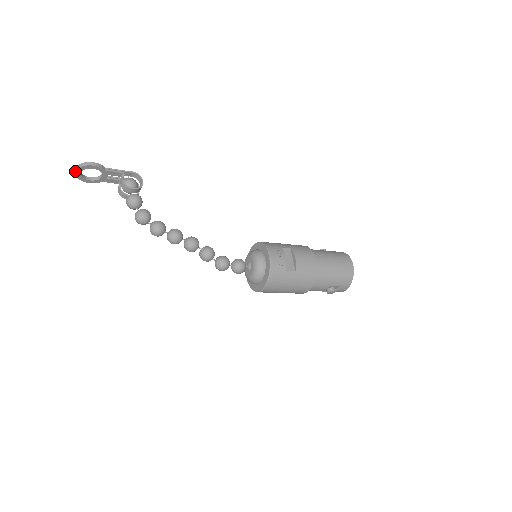
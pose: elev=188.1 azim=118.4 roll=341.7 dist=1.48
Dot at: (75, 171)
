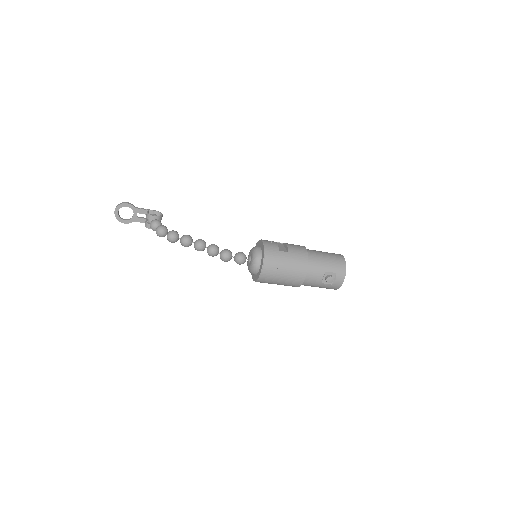
Dot at: (114, 211)
